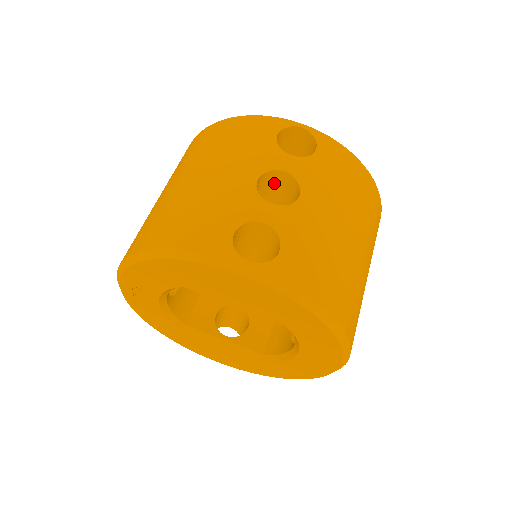
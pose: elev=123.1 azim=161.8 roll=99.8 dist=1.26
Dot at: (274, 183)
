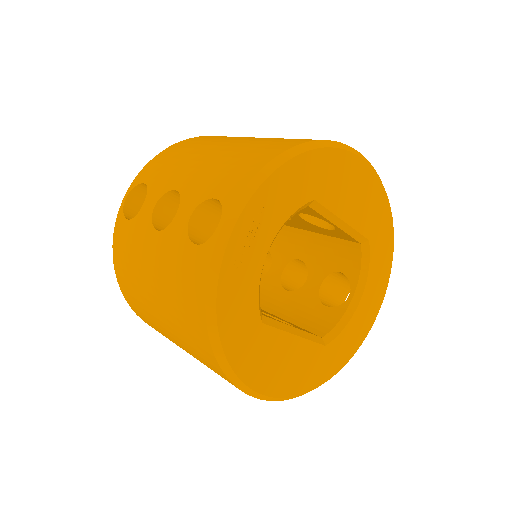
Dot at: occluded
